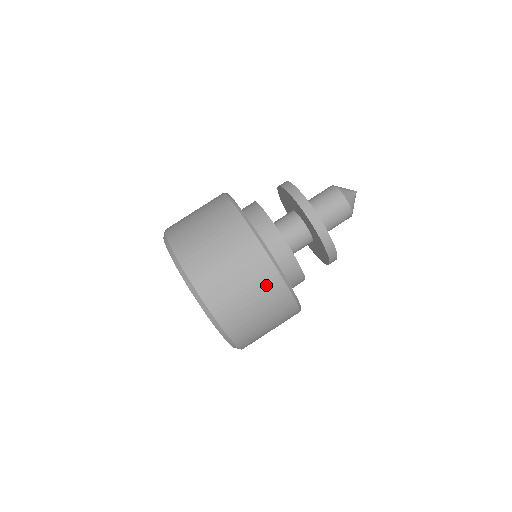
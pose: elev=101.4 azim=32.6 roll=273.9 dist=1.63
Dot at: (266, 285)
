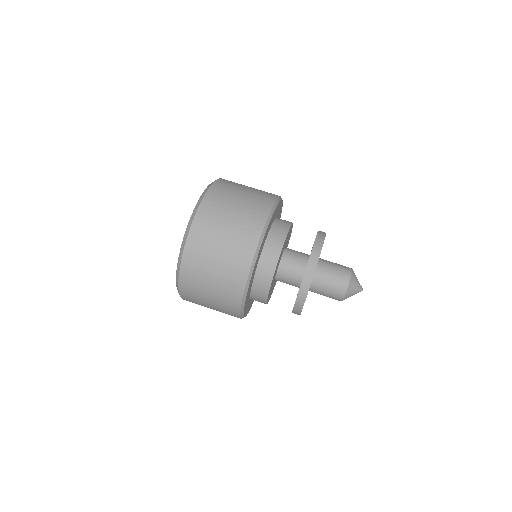
Dot at: (231, 278)
